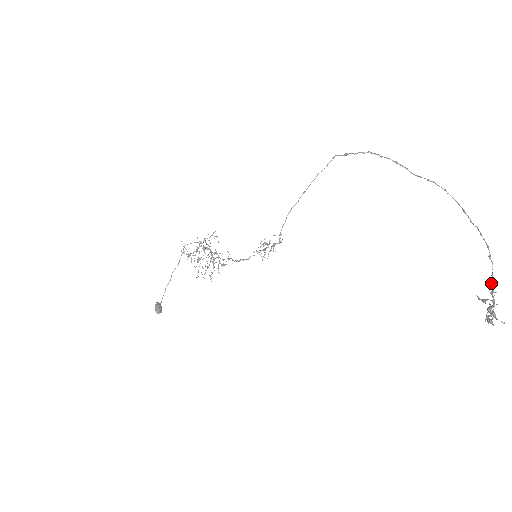
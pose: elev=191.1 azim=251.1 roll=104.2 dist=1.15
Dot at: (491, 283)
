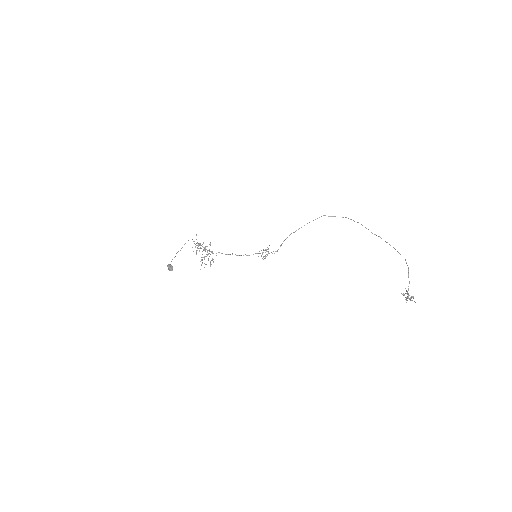
Dot at: occluded
